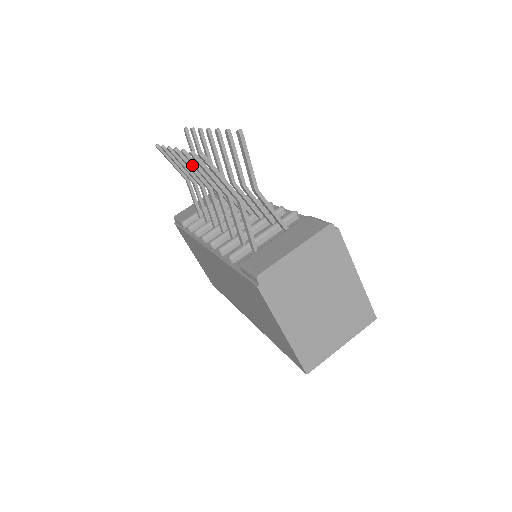
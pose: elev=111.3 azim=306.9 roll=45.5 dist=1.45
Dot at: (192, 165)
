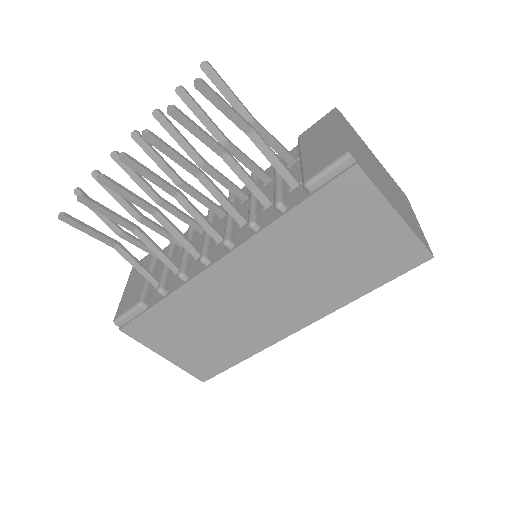
Dot at: (148, 169)
